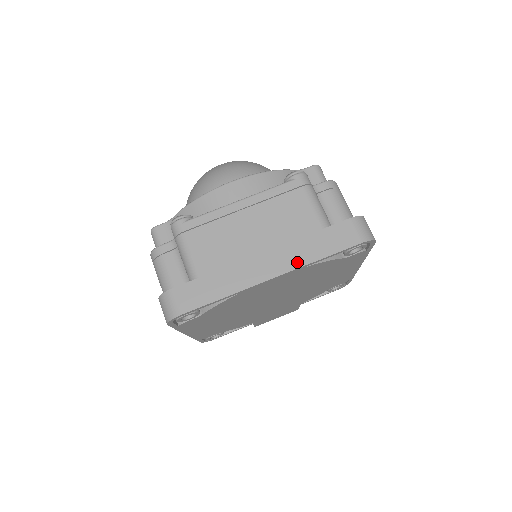
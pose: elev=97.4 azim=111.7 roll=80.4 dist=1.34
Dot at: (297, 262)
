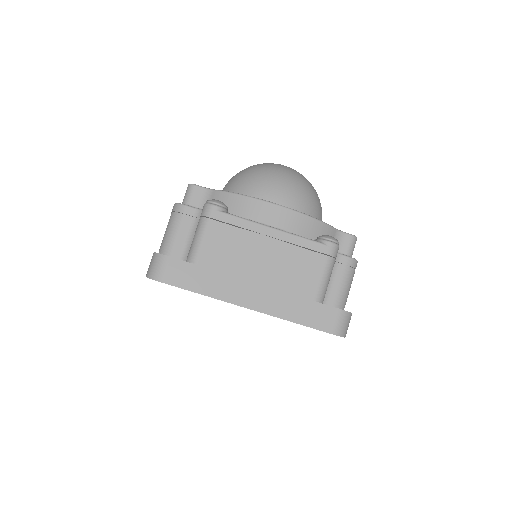
Dot at: (276, 311)
